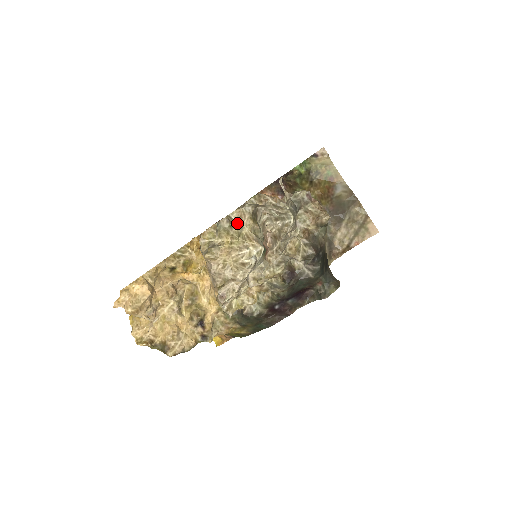
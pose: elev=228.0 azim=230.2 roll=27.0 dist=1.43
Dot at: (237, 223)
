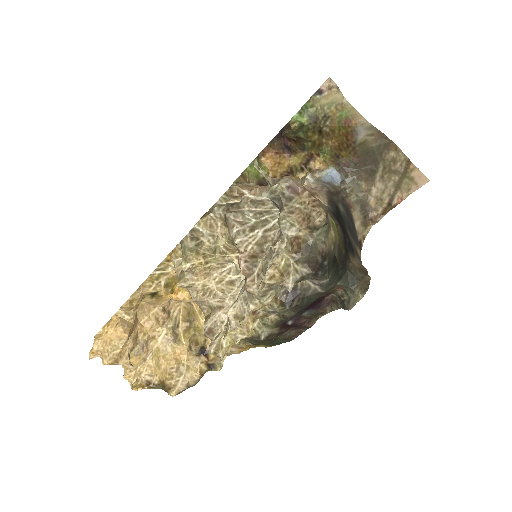
Dot at: (207, 236)
